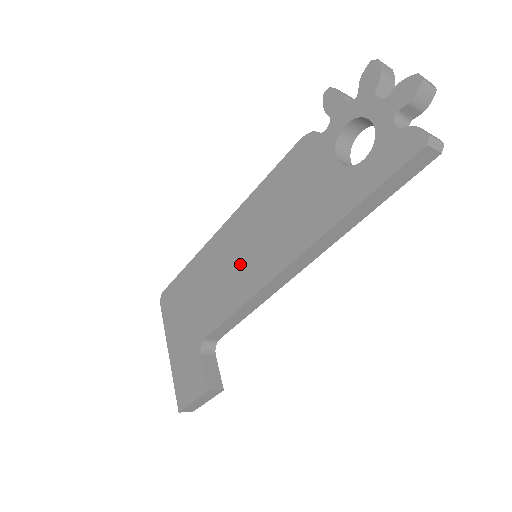
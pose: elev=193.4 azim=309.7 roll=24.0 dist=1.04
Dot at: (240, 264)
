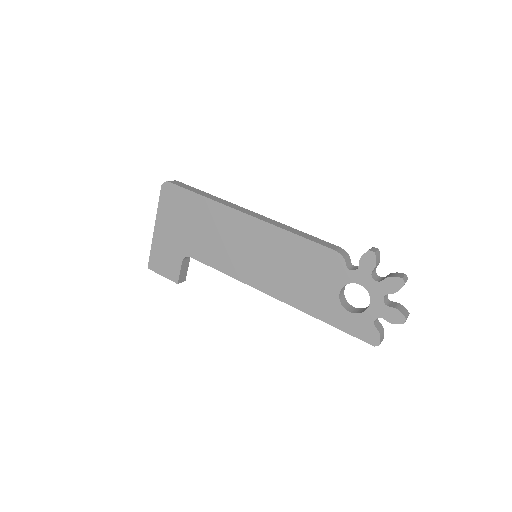
Dot at: (243, 255)
